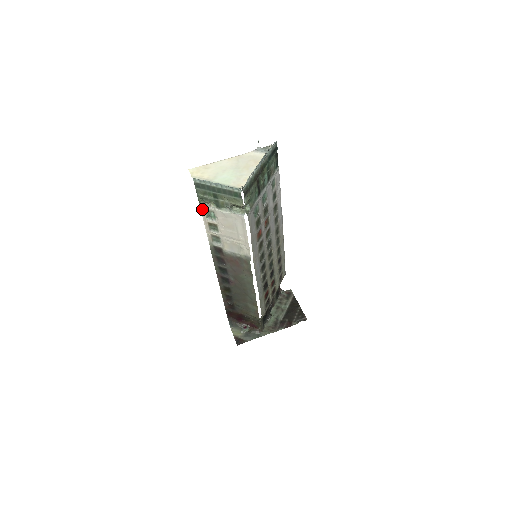
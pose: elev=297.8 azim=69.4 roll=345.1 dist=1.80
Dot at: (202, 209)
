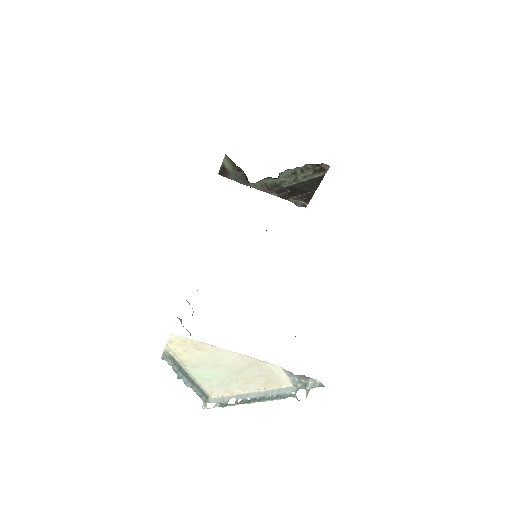
Dot at: occluded
